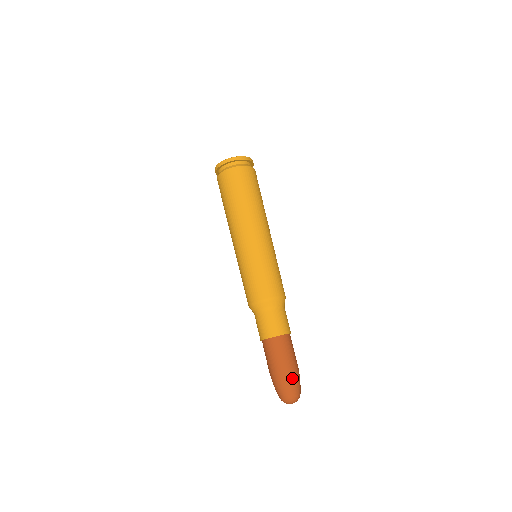
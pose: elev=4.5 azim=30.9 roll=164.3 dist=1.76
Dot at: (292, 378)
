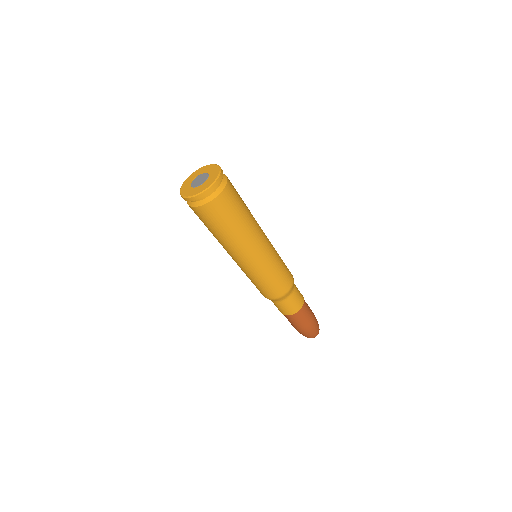
Dot at: (316, 326)
